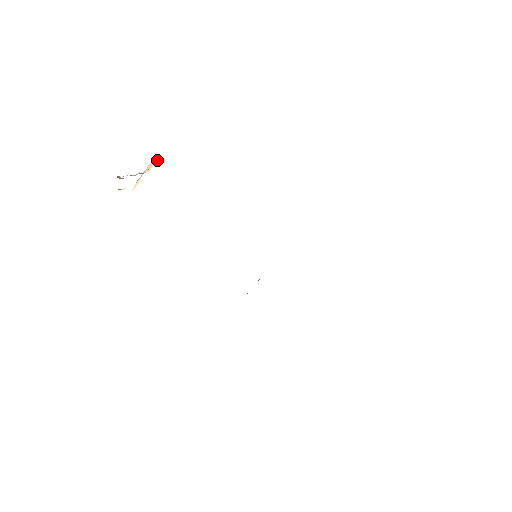
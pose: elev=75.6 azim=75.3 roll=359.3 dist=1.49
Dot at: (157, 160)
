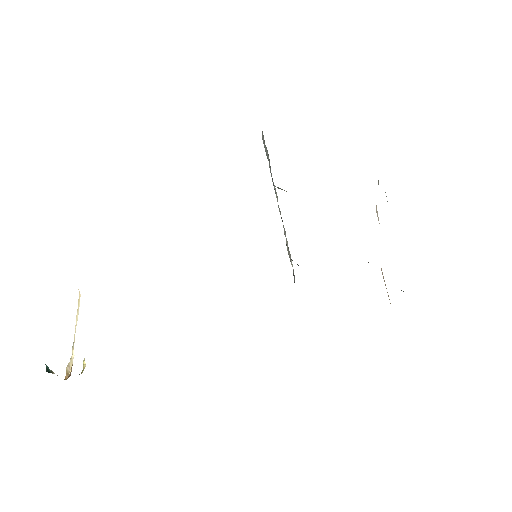
Dot at: occluded
